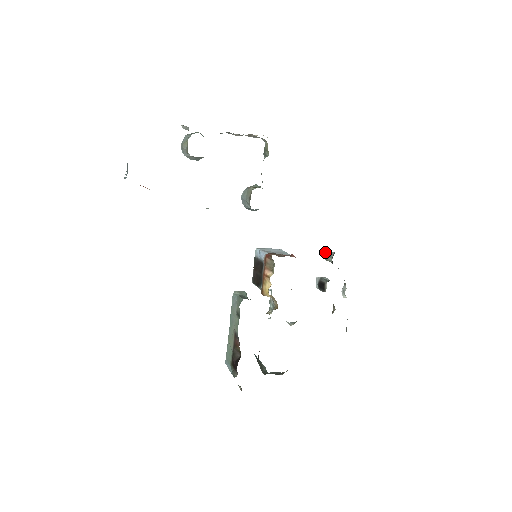
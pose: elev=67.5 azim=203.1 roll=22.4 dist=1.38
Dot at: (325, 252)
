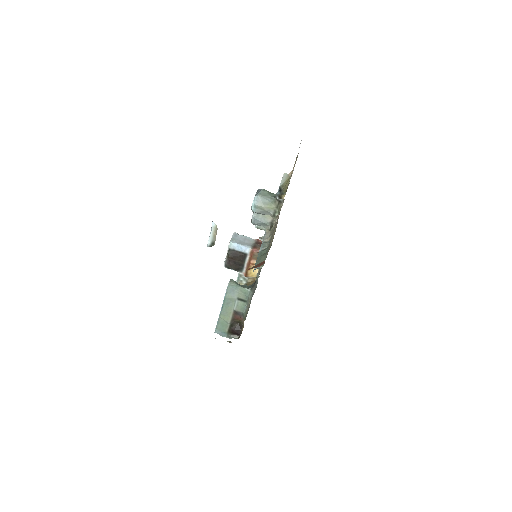
Dot at: occluded
